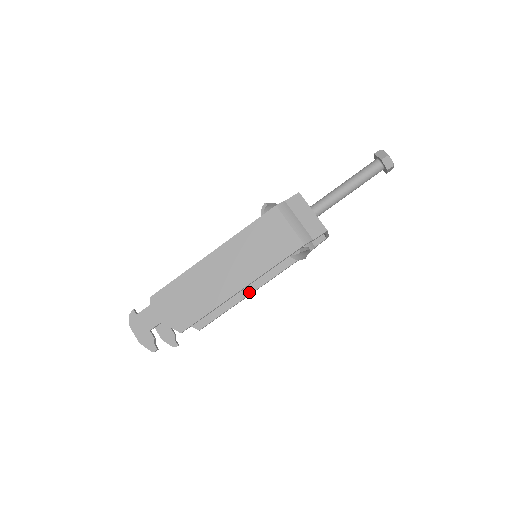
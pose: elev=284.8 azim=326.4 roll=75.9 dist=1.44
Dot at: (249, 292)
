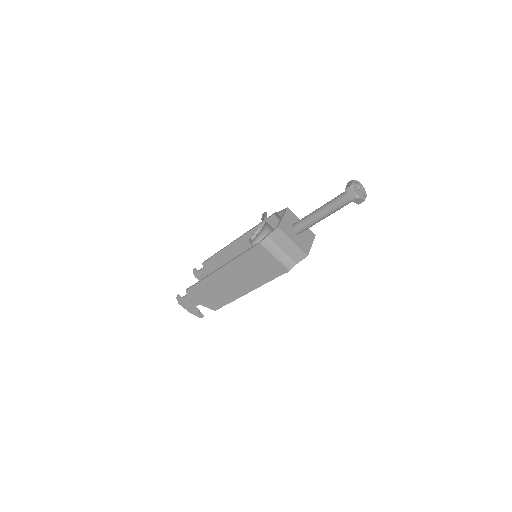
Dot at: occluded
